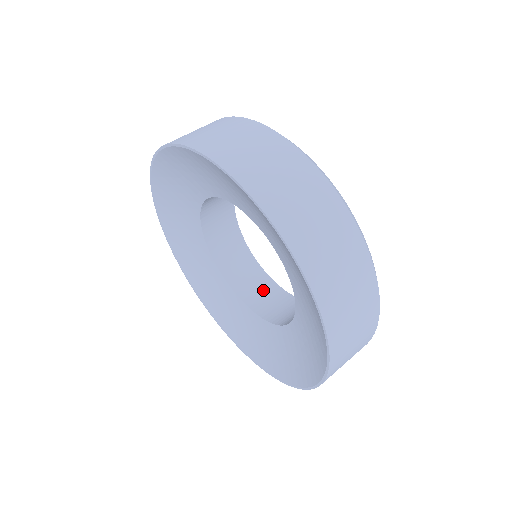
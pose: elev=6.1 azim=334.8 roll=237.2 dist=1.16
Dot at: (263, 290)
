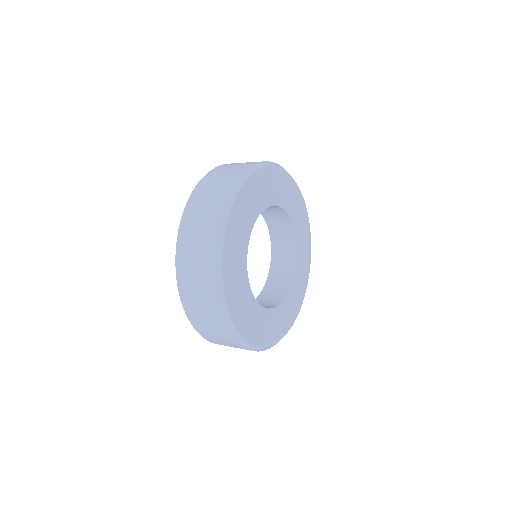
Dot at: (263, 306)
